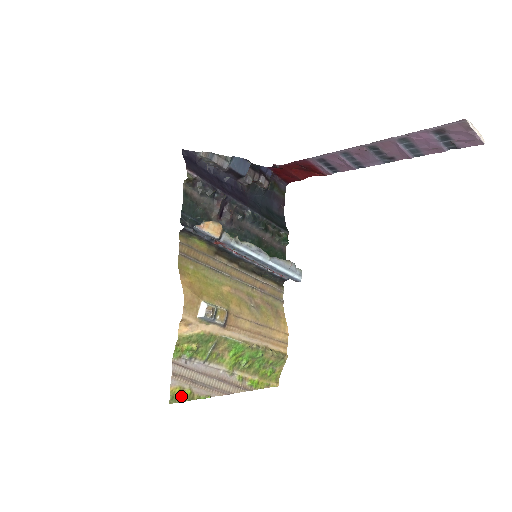
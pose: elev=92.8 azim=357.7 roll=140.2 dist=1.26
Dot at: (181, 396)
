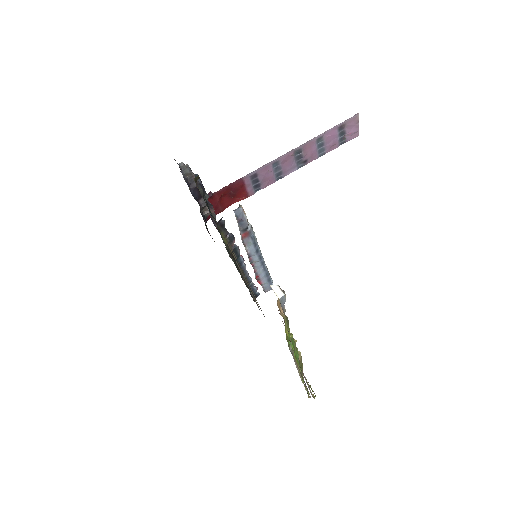
Dot at: occluded
